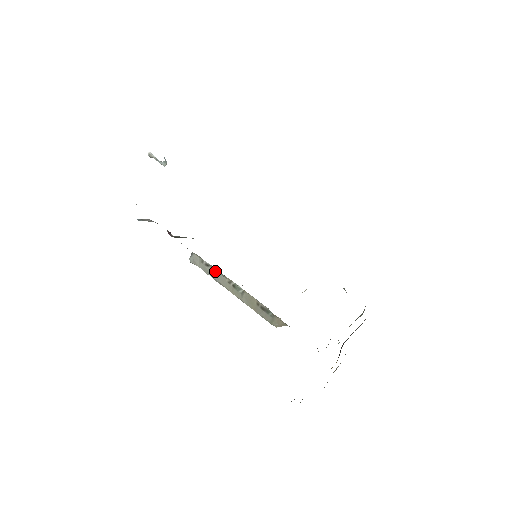
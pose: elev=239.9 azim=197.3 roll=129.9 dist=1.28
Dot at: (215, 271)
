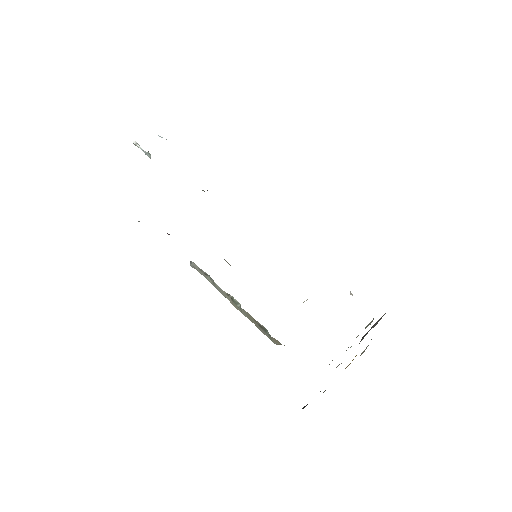
Dot at: (213, 282)
